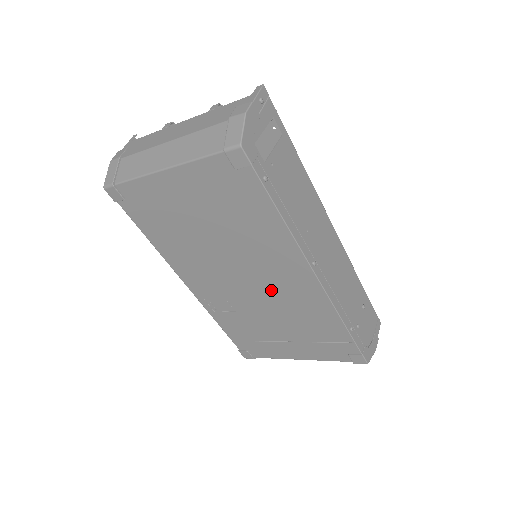
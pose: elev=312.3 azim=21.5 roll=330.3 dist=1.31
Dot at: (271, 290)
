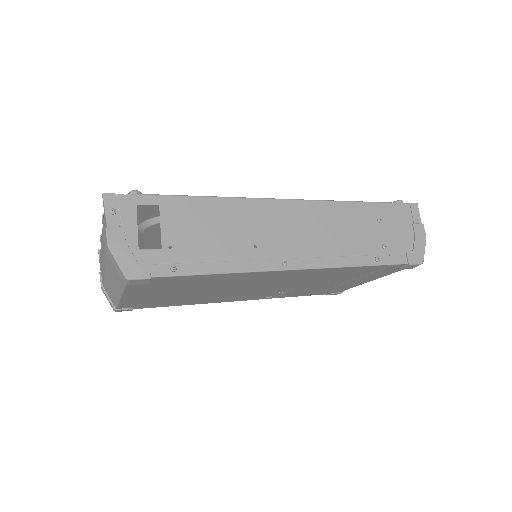
Dot at: (285, 282)
